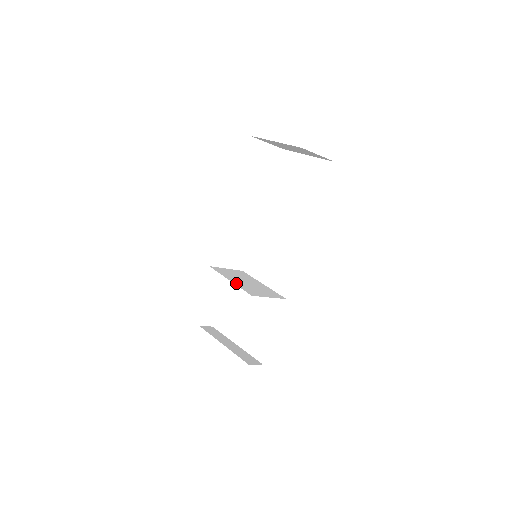
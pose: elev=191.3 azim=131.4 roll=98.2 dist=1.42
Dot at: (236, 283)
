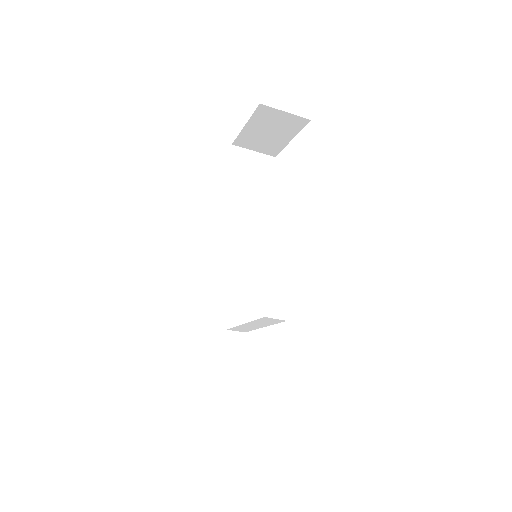
Dot at: occluded
